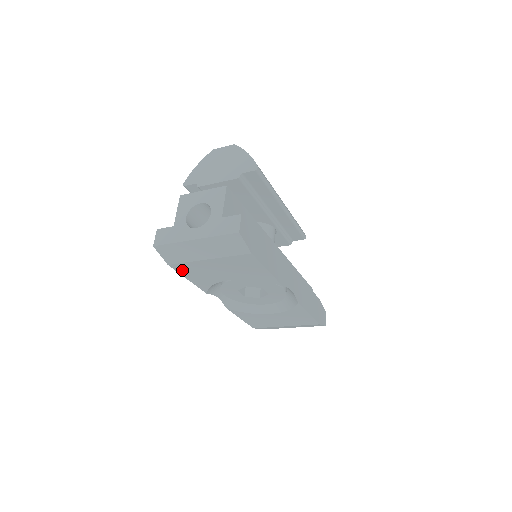
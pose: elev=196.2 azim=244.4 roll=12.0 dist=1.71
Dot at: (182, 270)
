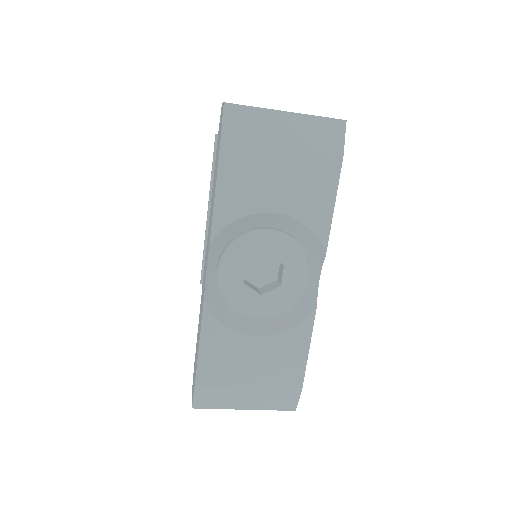
Dot at: (228, 163)
